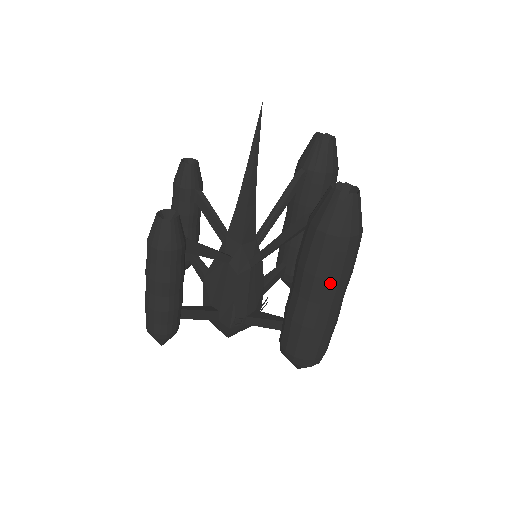
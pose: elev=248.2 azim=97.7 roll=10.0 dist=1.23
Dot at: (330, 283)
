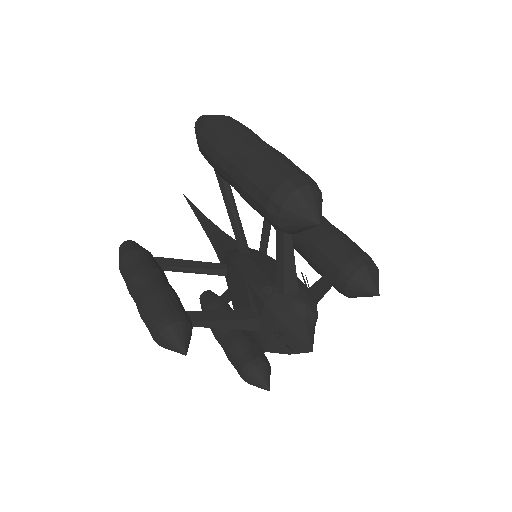
Dot at: (226, 137)
